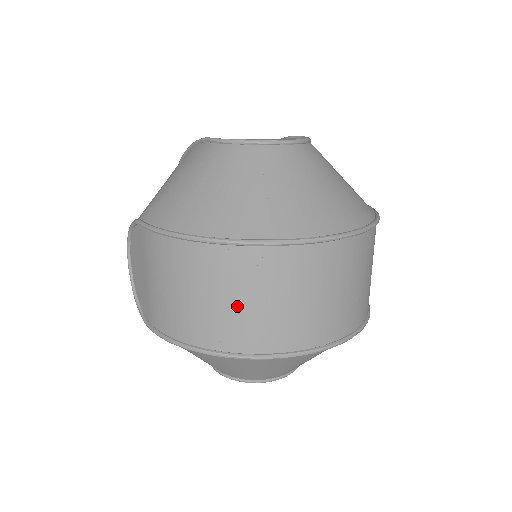
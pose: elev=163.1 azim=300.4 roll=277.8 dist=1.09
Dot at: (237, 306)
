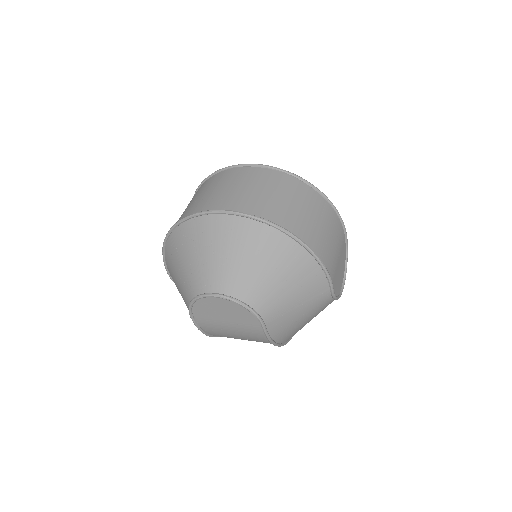
Dot at: (190, 204)
